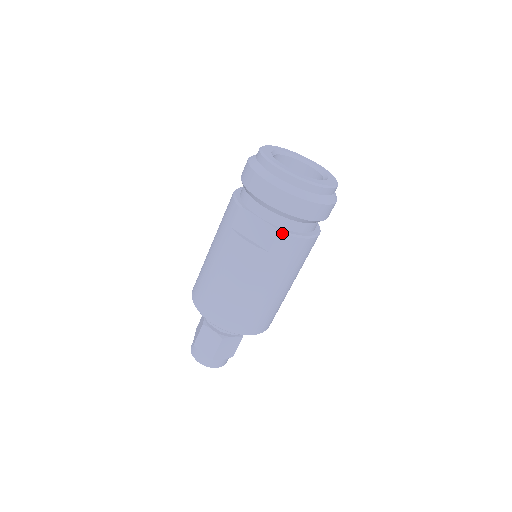
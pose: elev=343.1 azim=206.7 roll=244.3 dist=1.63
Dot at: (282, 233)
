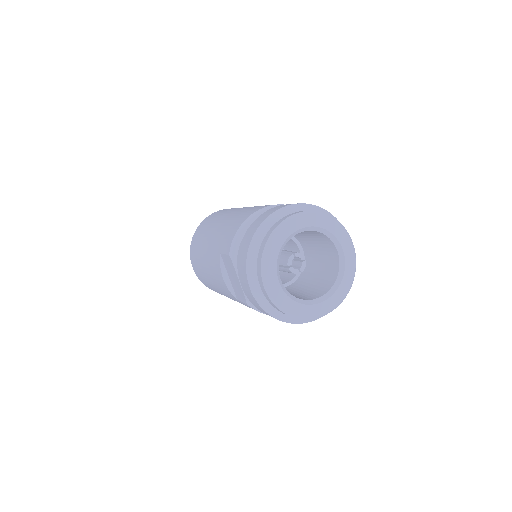
Dot at: (250, 306)
